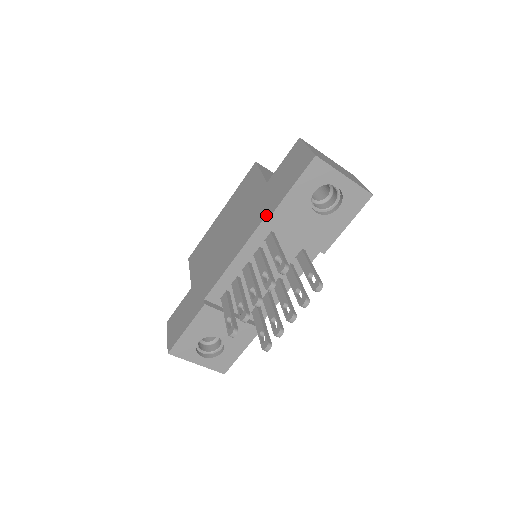
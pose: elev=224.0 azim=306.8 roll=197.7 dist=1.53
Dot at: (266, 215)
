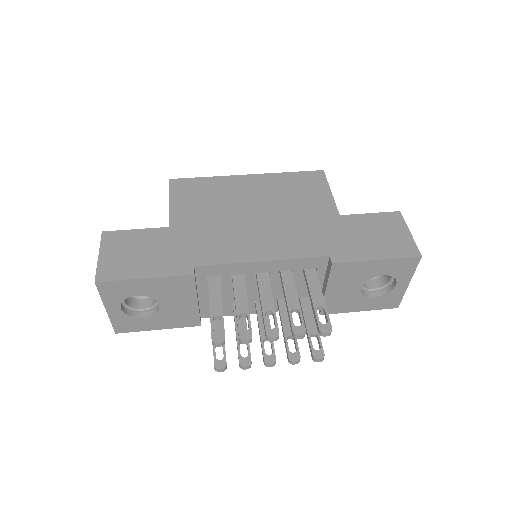
Dot at: (333, 255)
